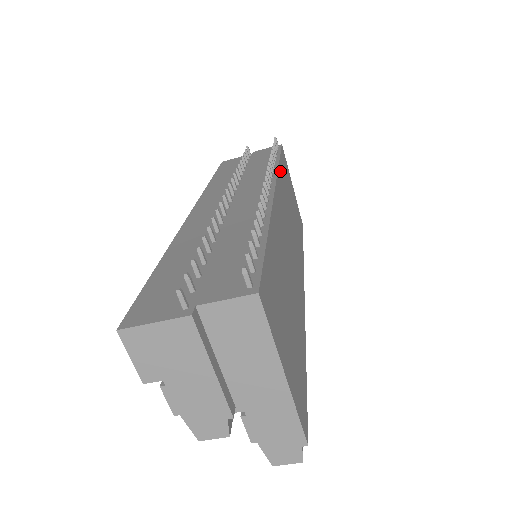
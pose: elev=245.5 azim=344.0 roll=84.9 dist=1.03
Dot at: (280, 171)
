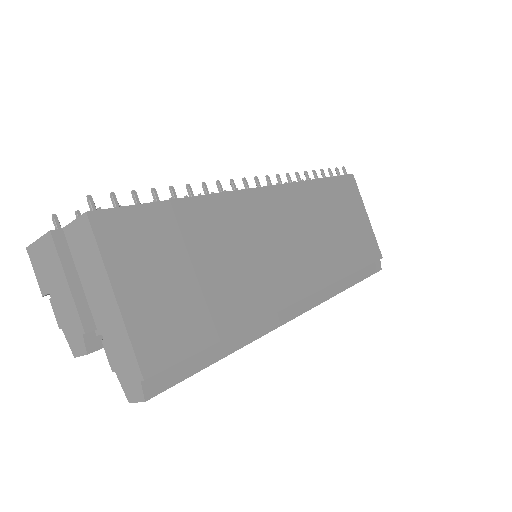
Dot at: (311, 186)
